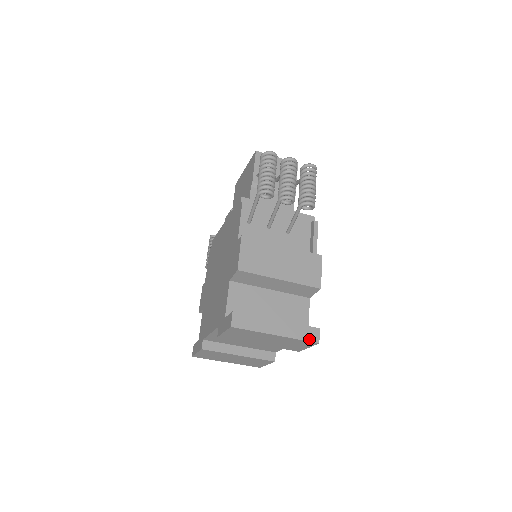
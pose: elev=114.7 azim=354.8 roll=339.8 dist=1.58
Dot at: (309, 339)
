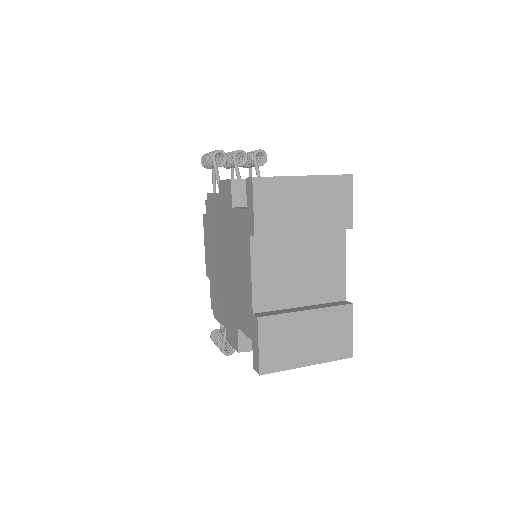
Dot at: (339, 175)
